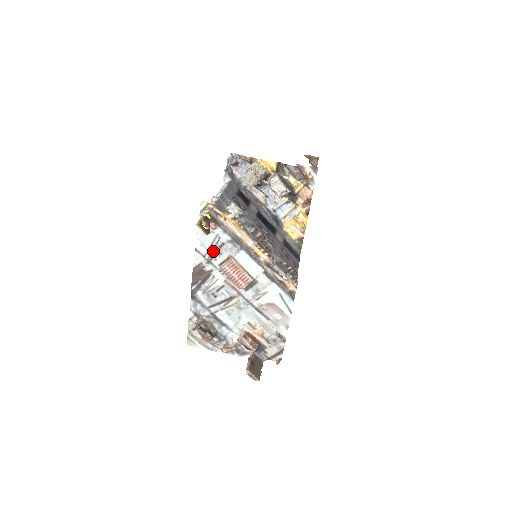
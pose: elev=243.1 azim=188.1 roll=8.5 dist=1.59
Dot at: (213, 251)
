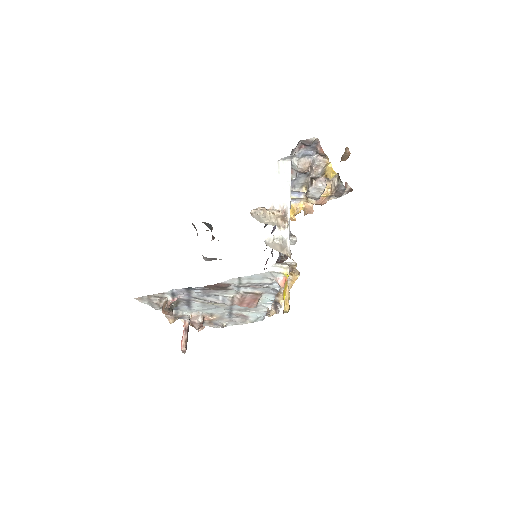
Dot at: (253, 286)
